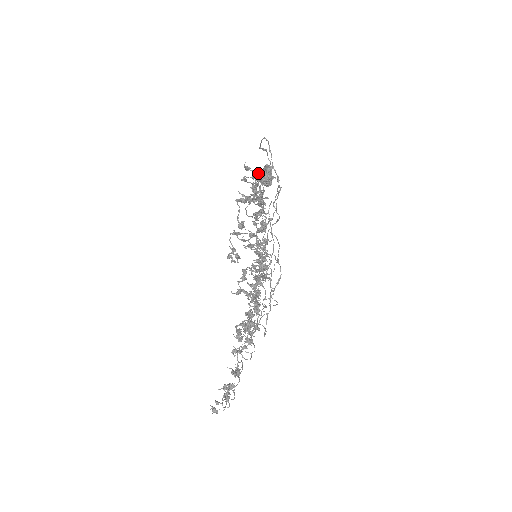
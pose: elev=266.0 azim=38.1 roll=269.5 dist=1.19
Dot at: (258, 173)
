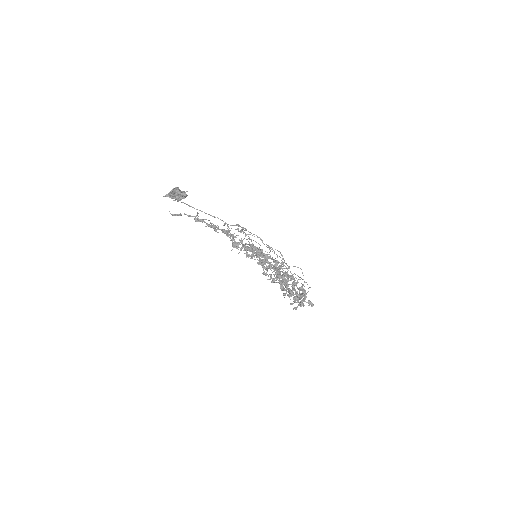
Dot at: occluded
